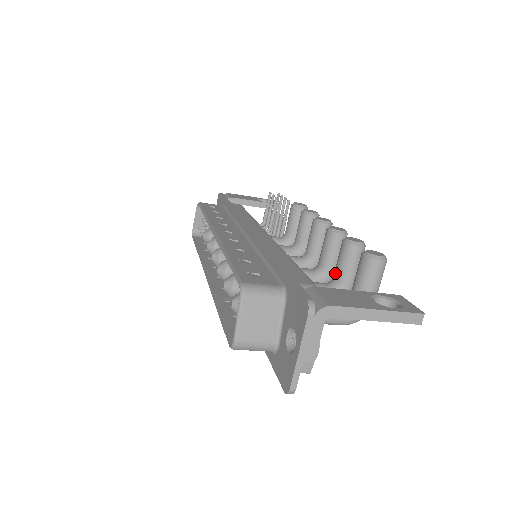
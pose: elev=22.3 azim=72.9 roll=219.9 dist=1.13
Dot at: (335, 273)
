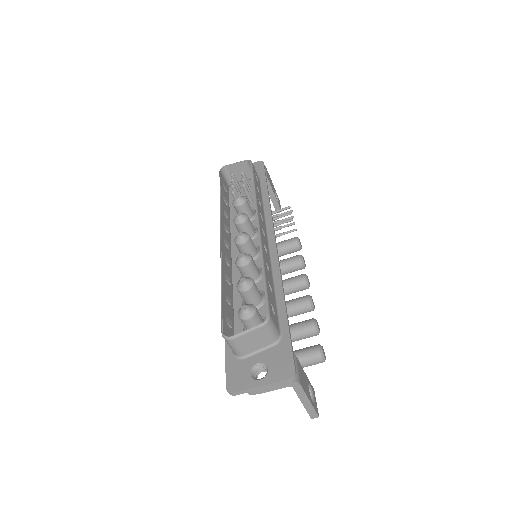
Dot at: (290, 328)
